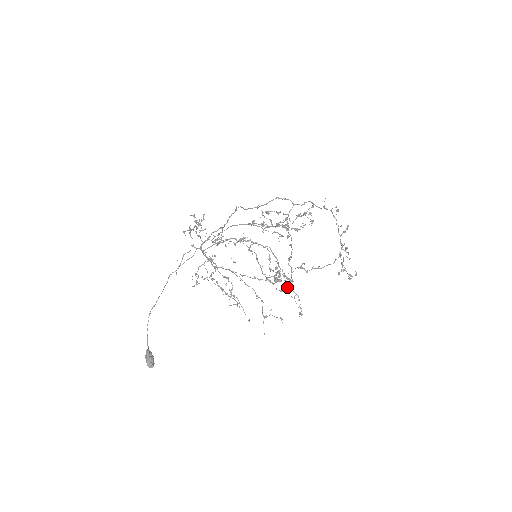
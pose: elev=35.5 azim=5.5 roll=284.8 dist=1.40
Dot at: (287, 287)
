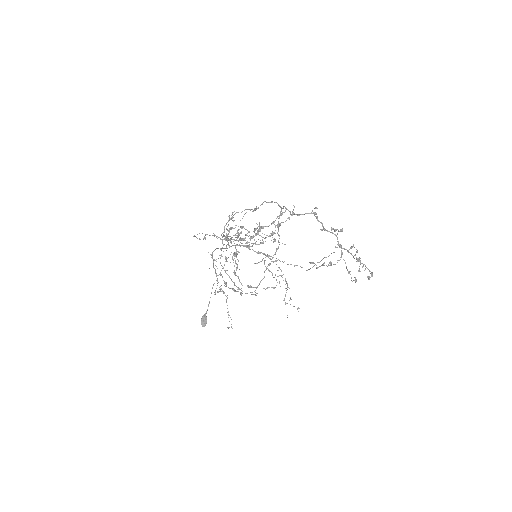
Dot at: occluded
